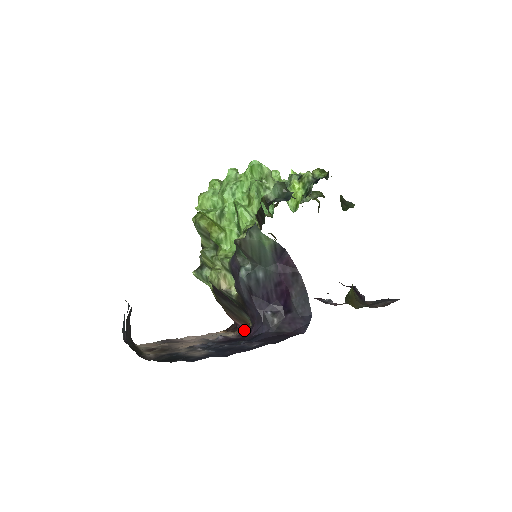
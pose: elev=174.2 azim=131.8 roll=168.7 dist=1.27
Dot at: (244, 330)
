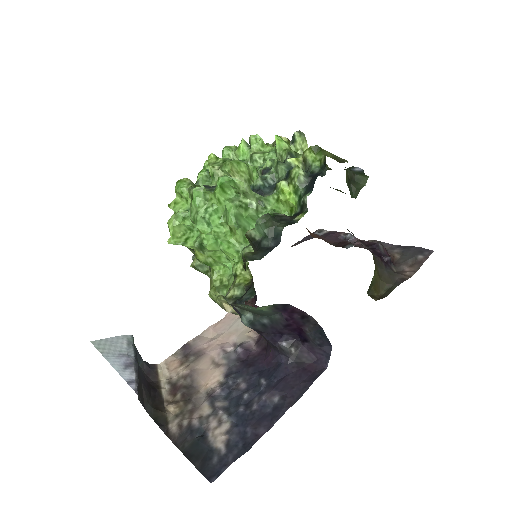
Dot at: occluded
